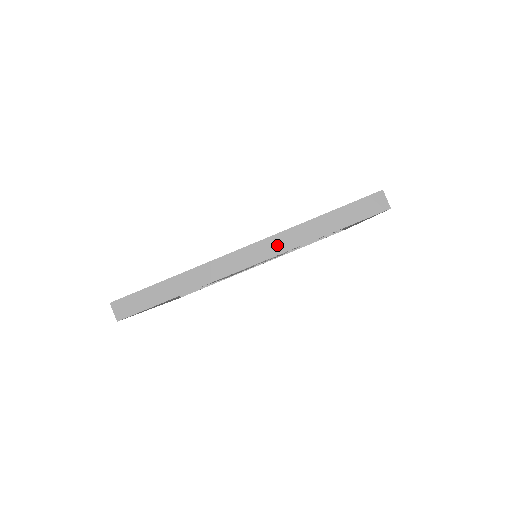
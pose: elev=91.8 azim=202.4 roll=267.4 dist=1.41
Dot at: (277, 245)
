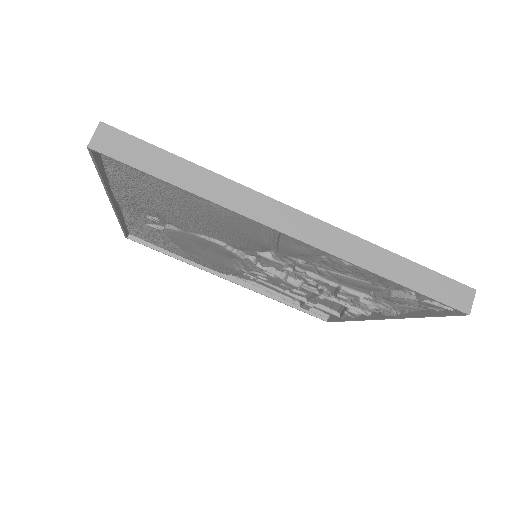
Dot at: (333, 241)
